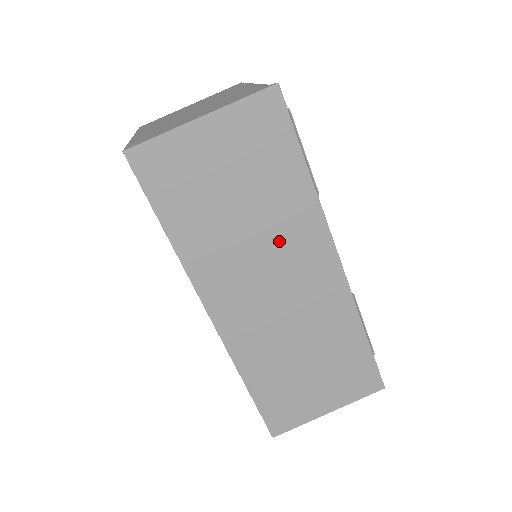
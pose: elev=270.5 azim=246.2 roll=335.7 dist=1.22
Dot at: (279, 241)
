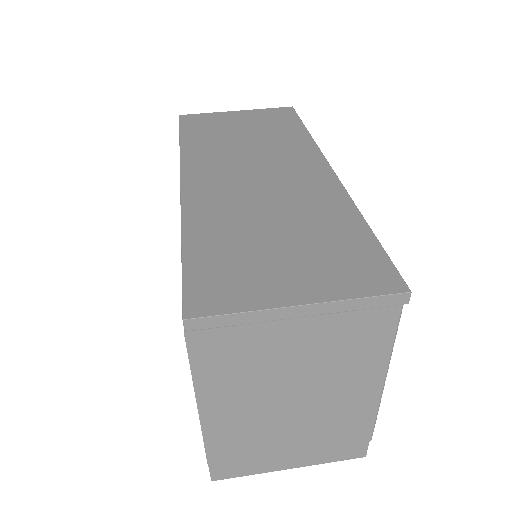
Dot at: (272, 153)
